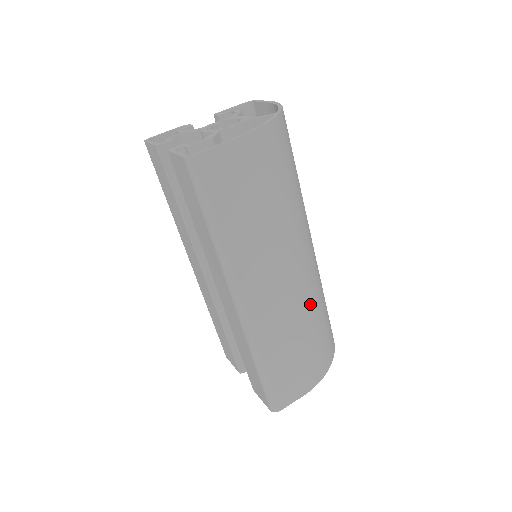
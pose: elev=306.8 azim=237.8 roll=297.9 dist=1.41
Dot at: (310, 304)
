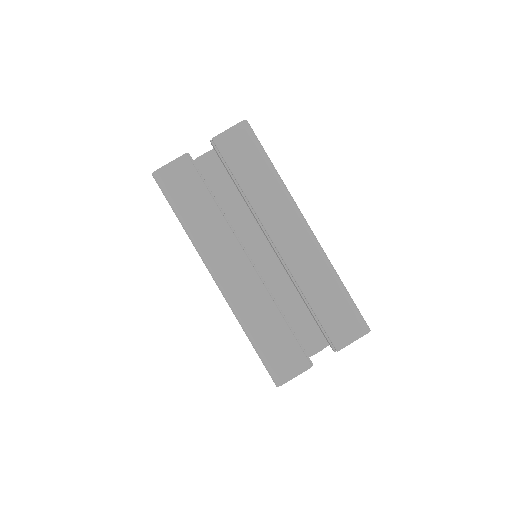
Dot at: occluded
